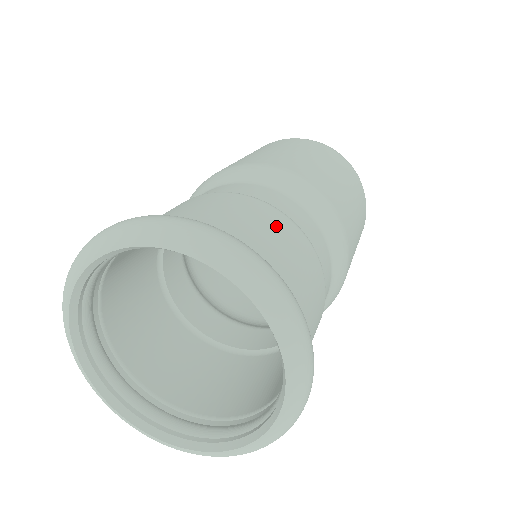
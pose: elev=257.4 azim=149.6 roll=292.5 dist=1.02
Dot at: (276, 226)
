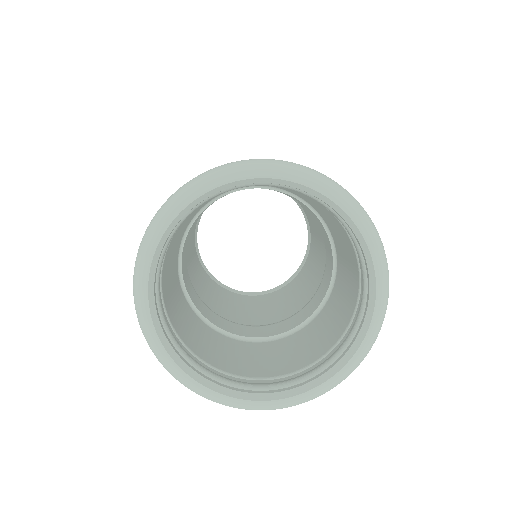
Dot at: occluded
